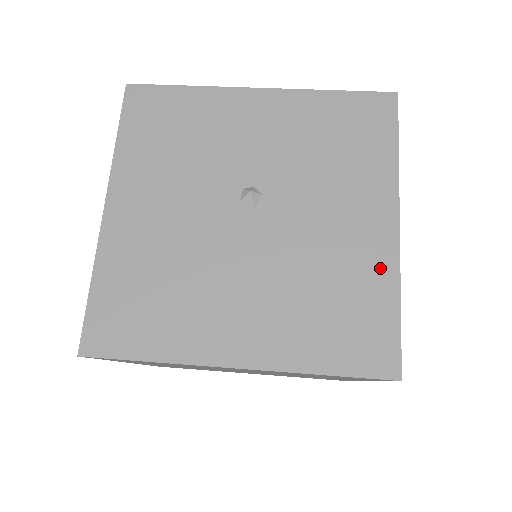
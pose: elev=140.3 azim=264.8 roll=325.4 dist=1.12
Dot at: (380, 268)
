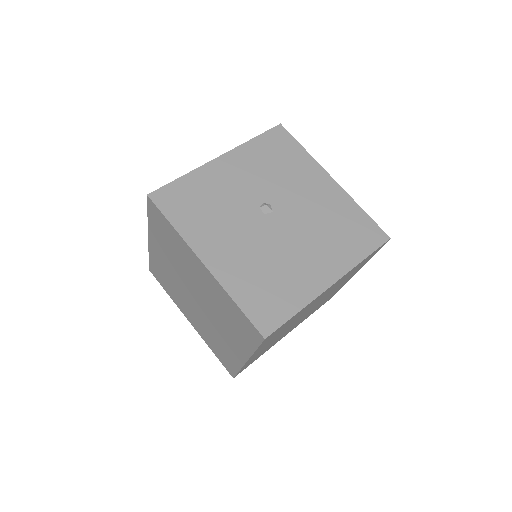
Dot at: (344, 201)
